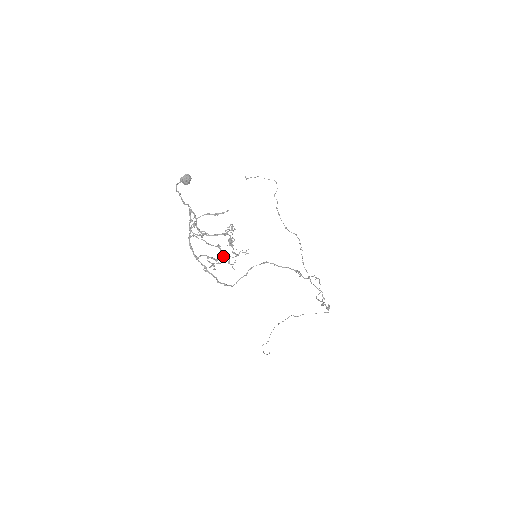
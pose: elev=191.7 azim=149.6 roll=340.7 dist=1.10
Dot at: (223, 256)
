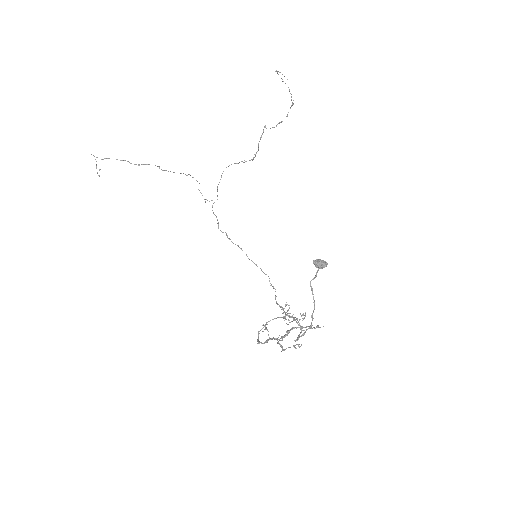
Dot at: (282, 336)
